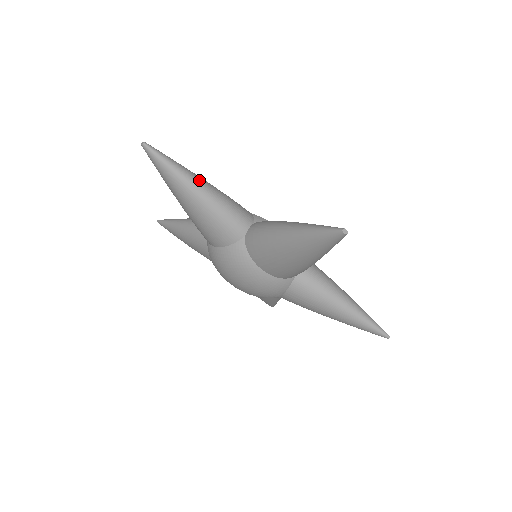
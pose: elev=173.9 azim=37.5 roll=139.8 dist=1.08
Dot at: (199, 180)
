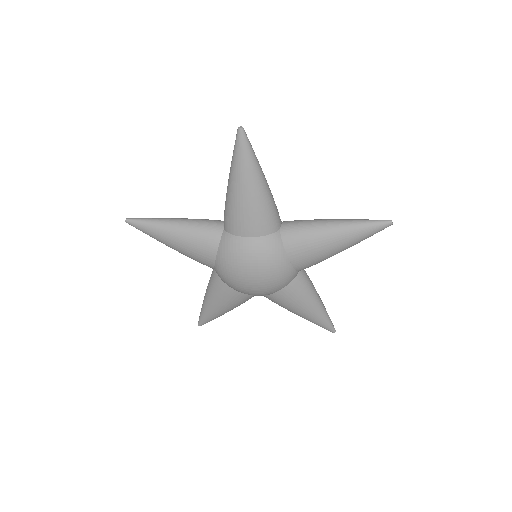
Dot at: (263, 173)
